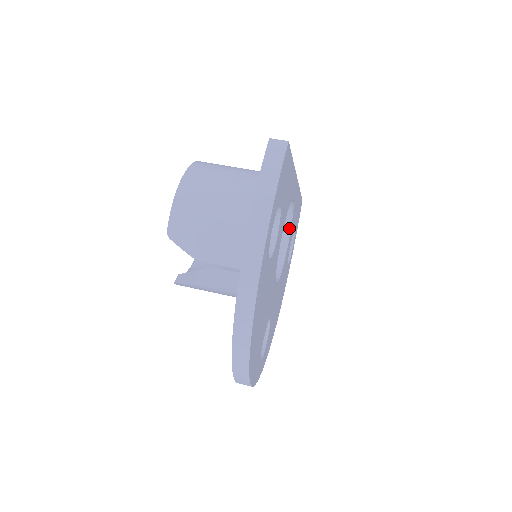
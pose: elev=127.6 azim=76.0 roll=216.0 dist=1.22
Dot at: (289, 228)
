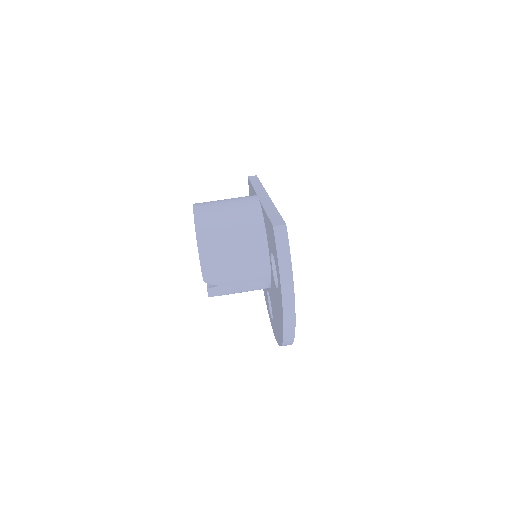
Dot at: occluded
